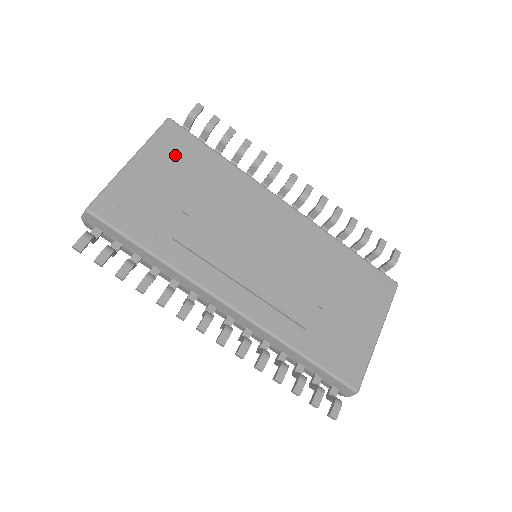
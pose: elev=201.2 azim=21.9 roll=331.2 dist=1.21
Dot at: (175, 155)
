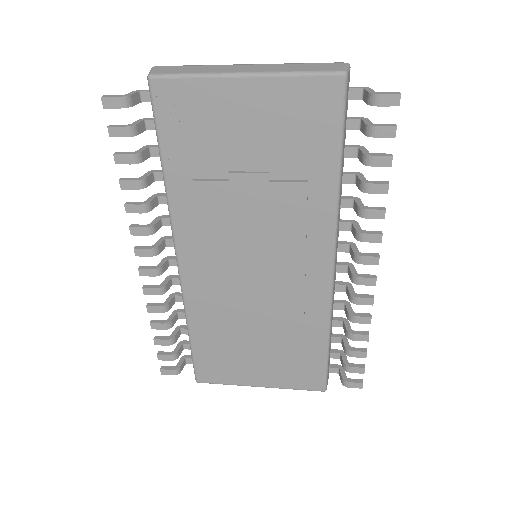
Dot at: (294, 118)
